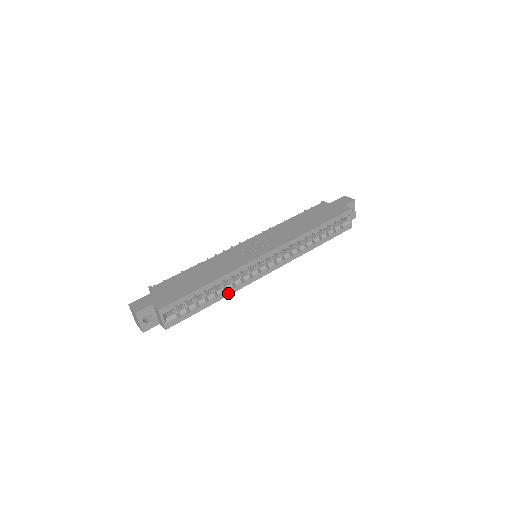
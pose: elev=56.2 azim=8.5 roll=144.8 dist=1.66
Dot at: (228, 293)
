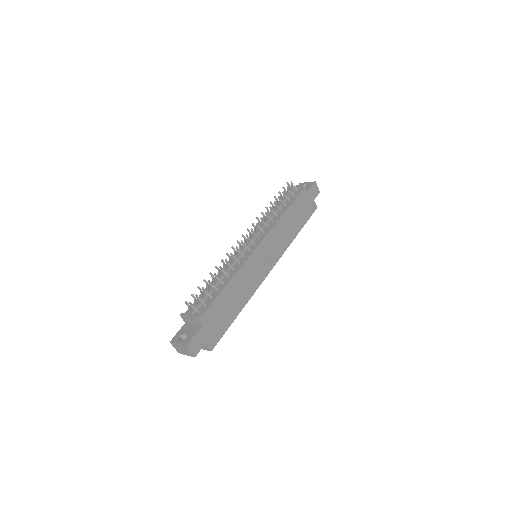
Dot at: occluded
